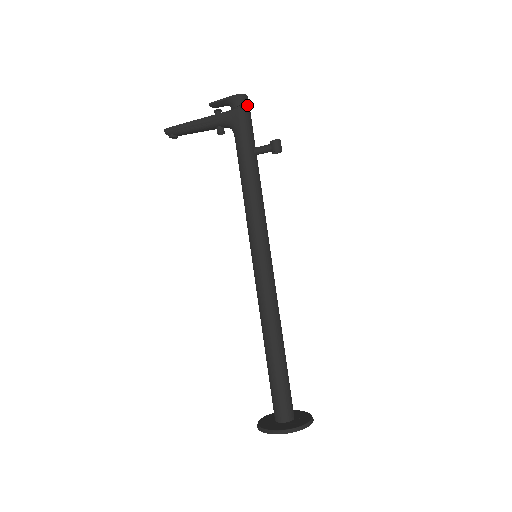
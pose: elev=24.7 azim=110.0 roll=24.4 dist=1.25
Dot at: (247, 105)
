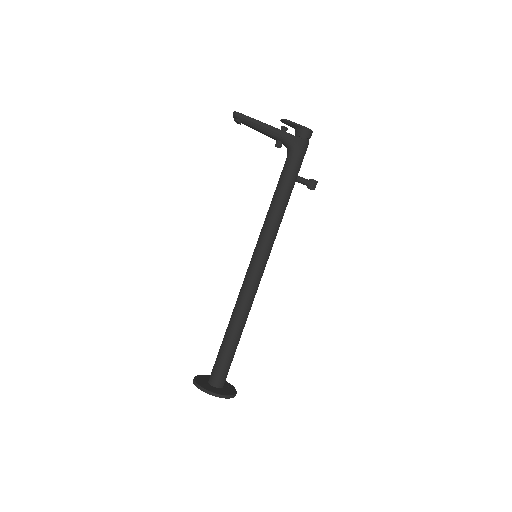
Dot at: (308, 139)
